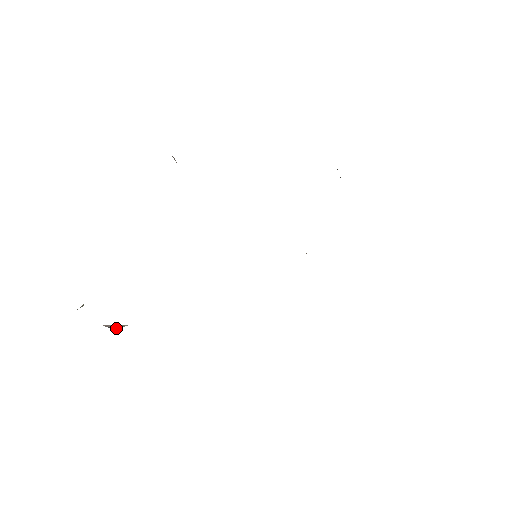
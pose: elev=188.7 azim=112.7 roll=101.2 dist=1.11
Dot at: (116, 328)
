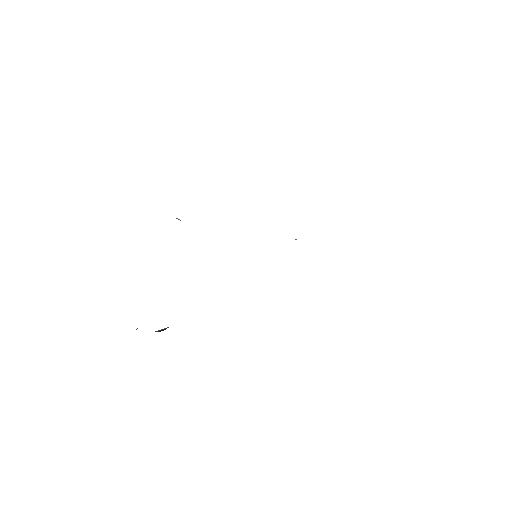
Dot at: (163, 330)
